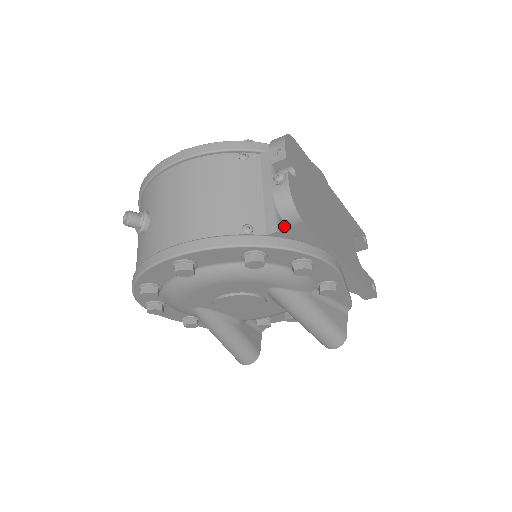
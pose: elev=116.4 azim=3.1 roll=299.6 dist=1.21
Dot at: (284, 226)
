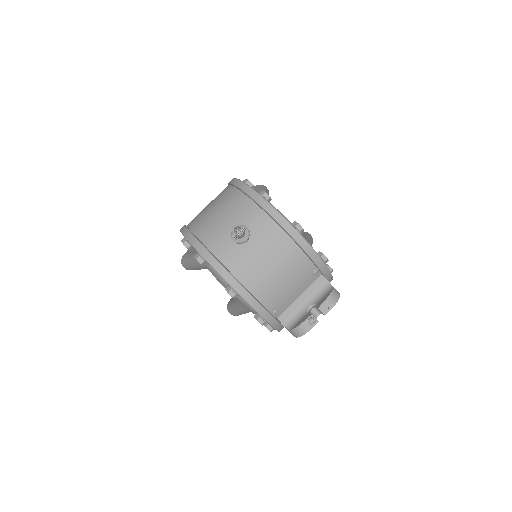
Dot at: (287, 329)
